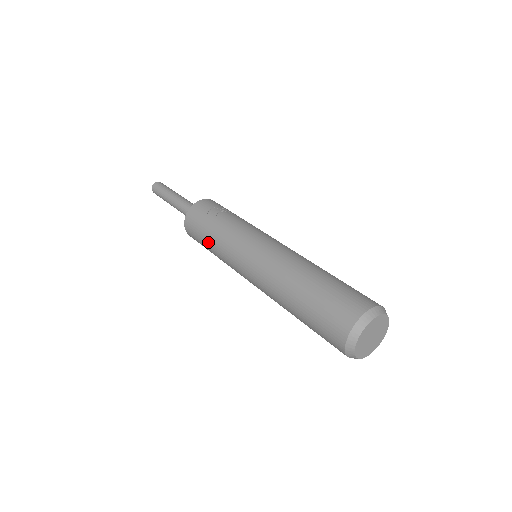
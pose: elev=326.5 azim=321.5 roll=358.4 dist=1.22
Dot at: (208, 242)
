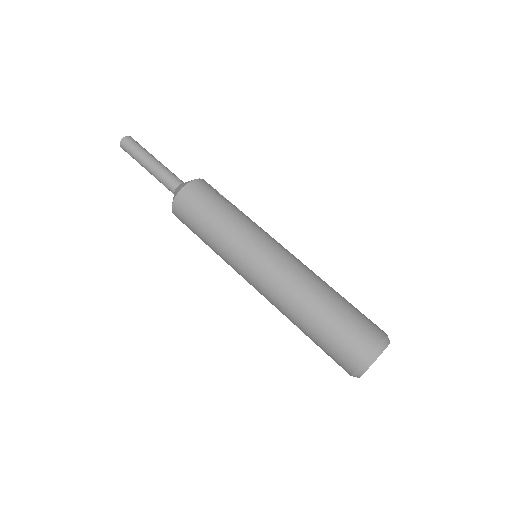
Dot at: (211, 222)
